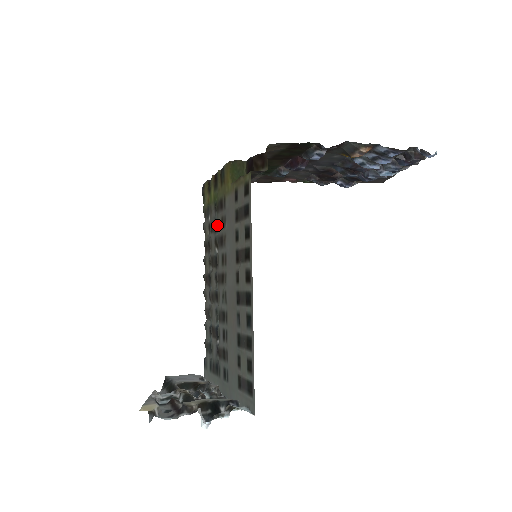
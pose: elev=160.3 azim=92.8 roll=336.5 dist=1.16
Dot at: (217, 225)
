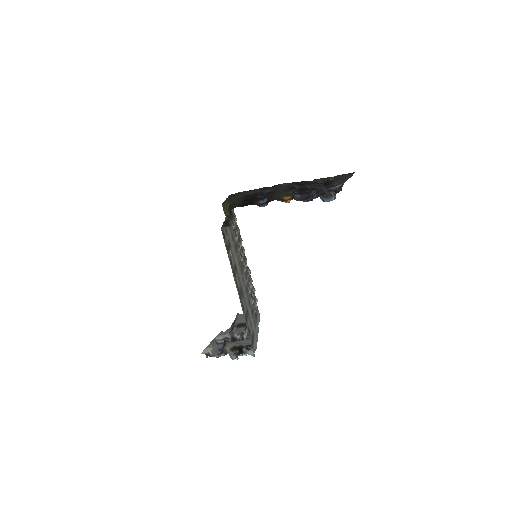
Dot at: (234, 234)
